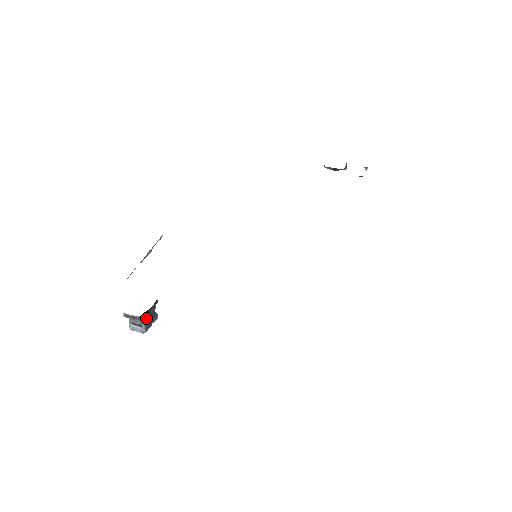
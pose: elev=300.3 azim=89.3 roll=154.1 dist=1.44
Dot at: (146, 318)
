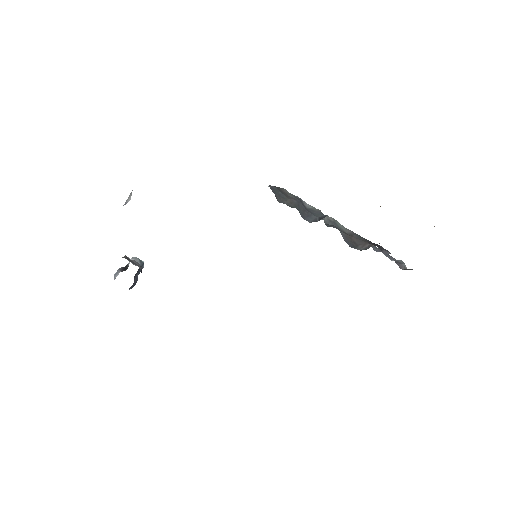
Dot at: (131, 287)
